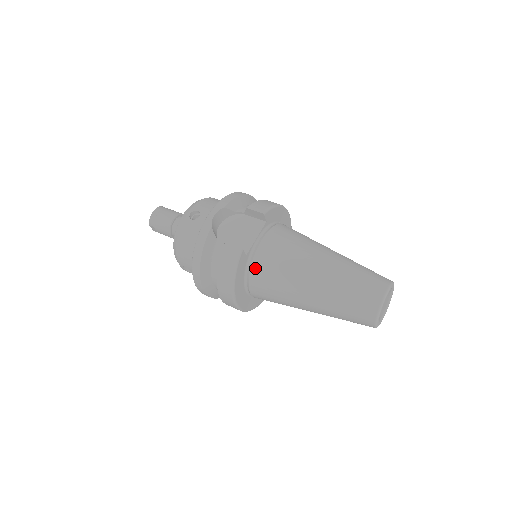
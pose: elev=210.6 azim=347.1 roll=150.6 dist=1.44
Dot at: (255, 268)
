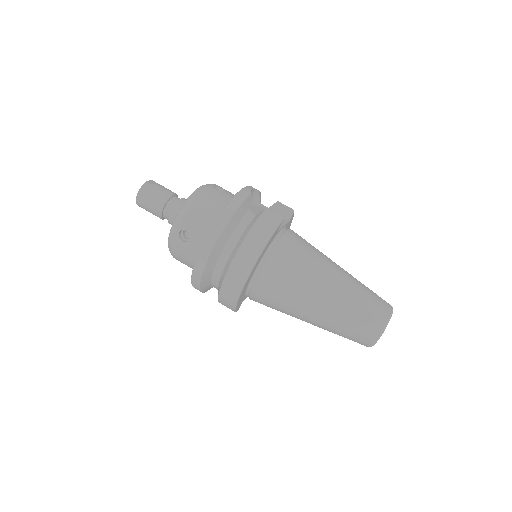
Dot at: (281, 246)
